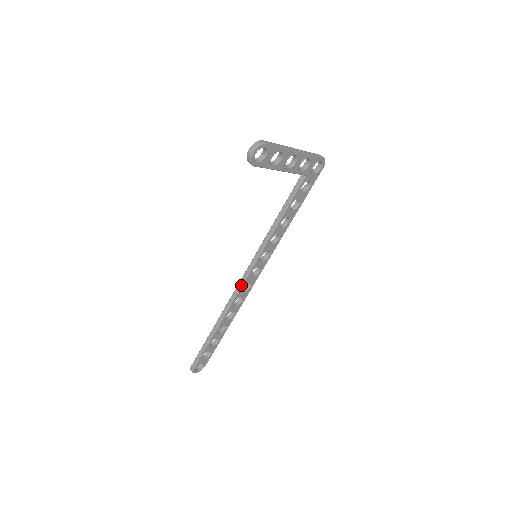
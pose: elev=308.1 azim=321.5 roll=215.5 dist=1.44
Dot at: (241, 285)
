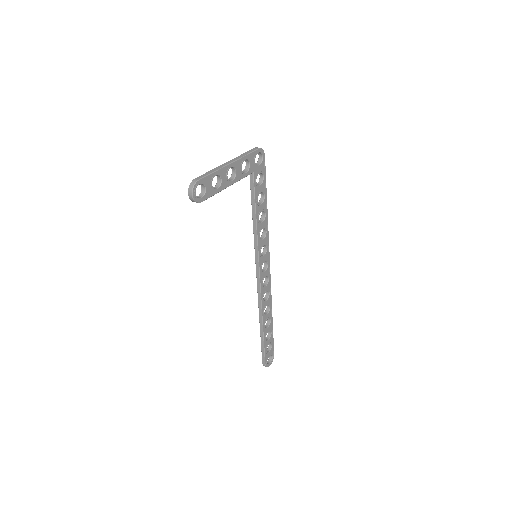
Dot at: (259, 284)
